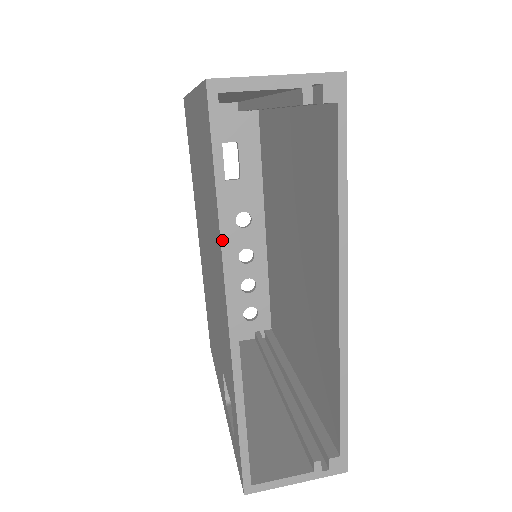
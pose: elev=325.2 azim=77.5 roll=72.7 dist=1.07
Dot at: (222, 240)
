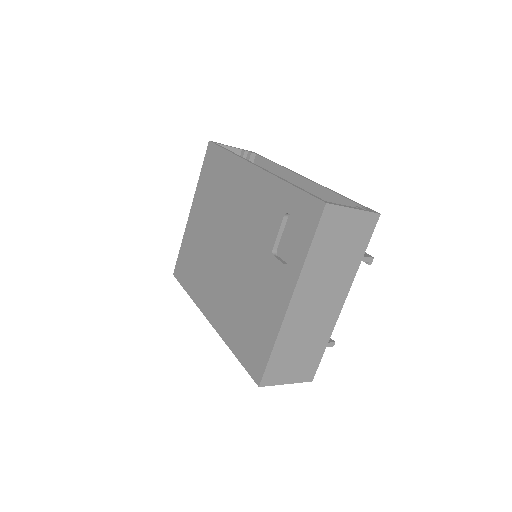
Dot at: (237, 155)
